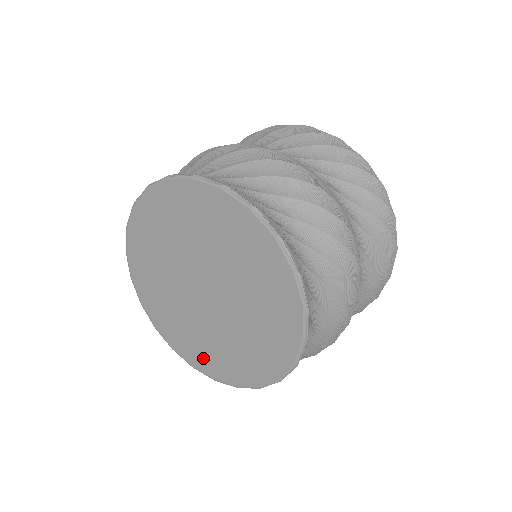
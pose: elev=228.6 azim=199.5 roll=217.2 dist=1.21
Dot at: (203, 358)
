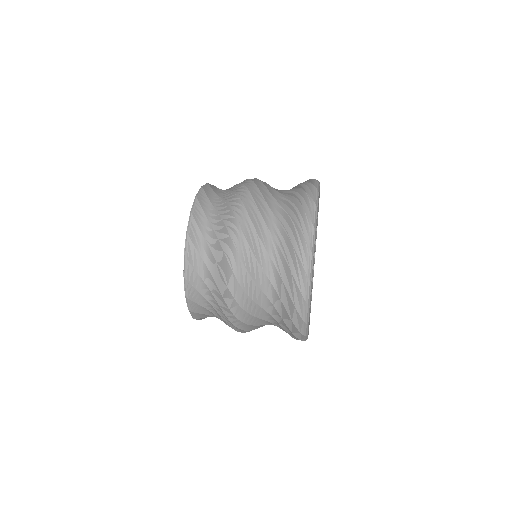
Dot at: occluded
